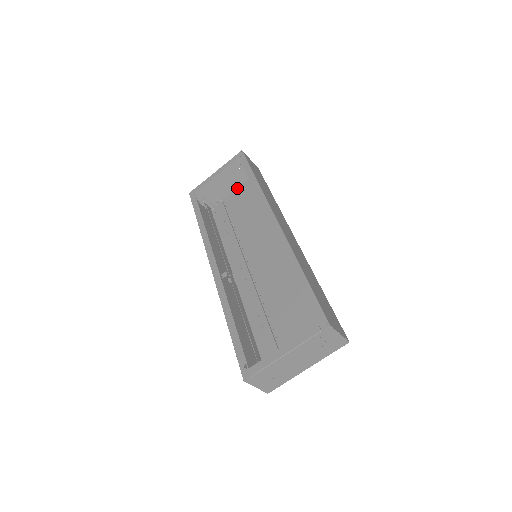
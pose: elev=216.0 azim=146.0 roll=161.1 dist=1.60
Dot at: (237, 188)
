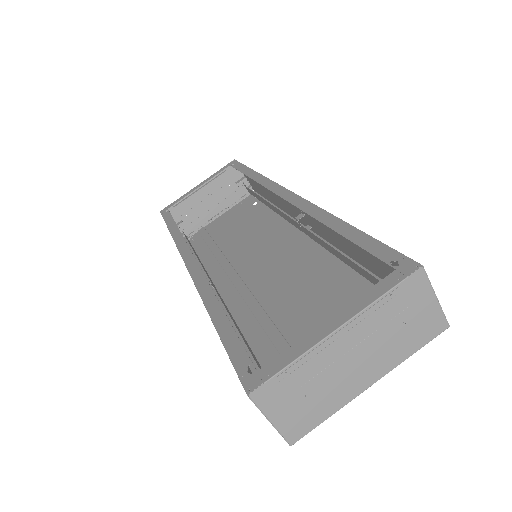
Dot at: (224, 212)
